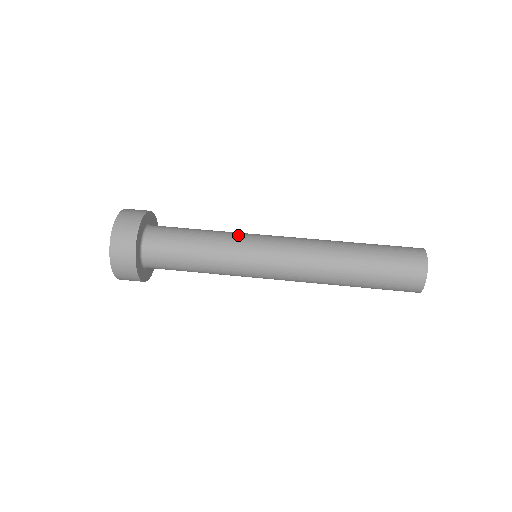
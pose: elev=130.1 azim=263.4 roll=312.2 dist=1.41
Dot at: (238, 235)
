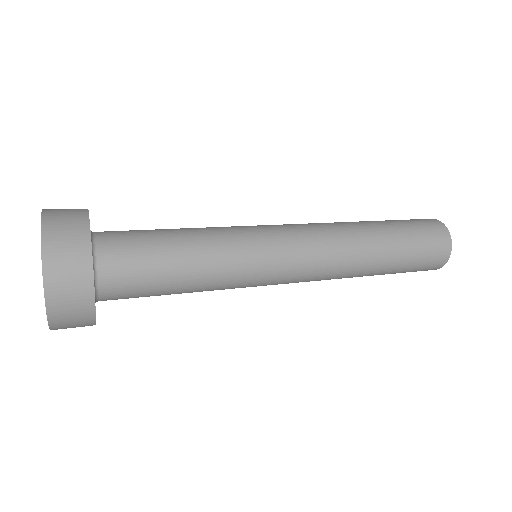
Dot at: occluded
